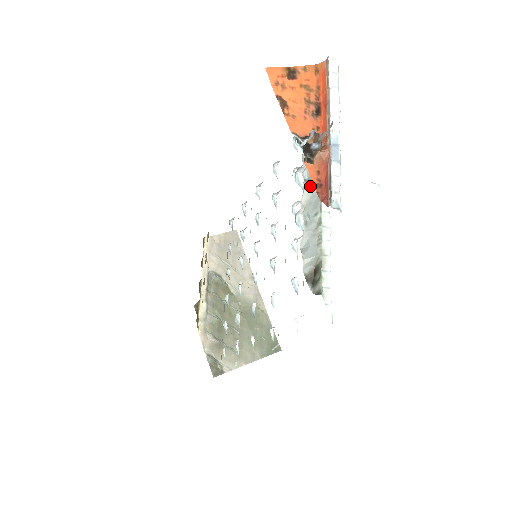
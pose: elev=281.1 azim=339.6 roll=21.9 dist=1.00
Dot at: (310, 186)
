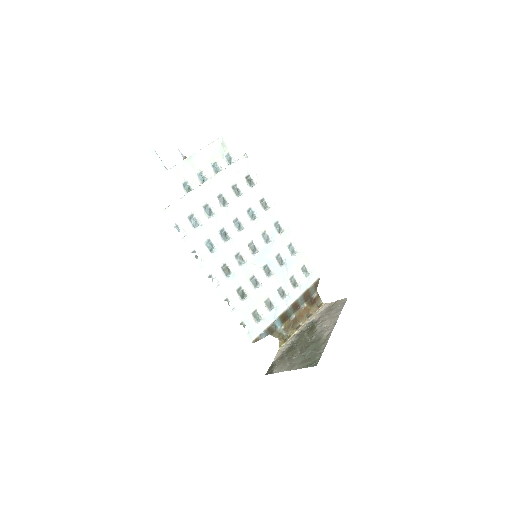
Dot at: occluded
